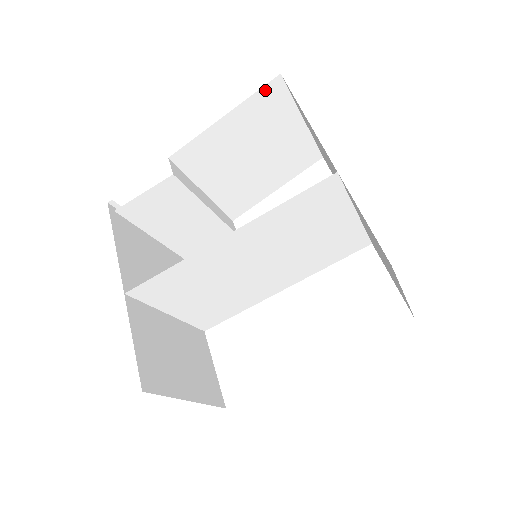
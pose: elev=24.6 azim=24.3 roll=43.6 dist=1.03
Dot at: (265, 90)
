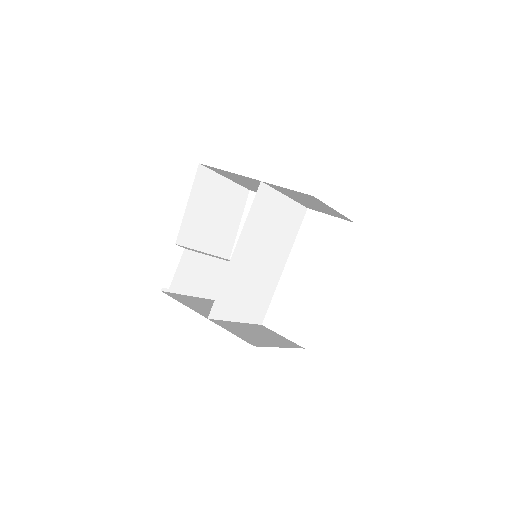
Dot at: (197, 176)
